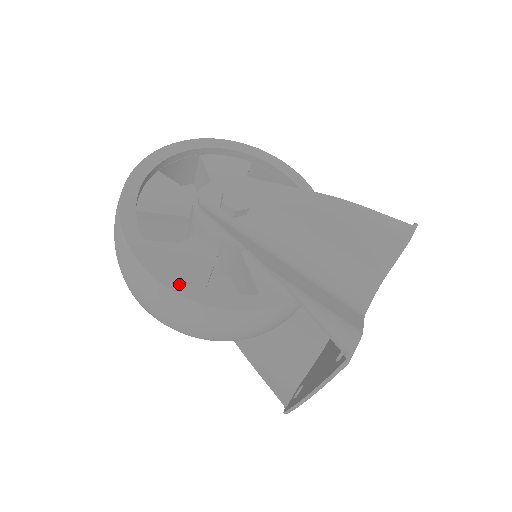
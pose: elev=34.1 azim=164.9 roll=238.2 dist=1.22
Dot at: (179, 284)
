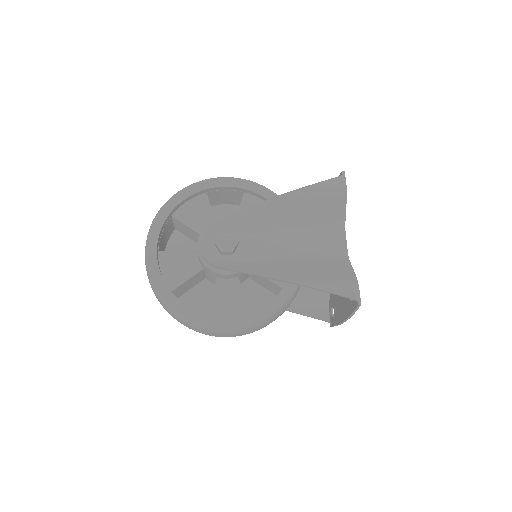
Dot at: (236, 321)
